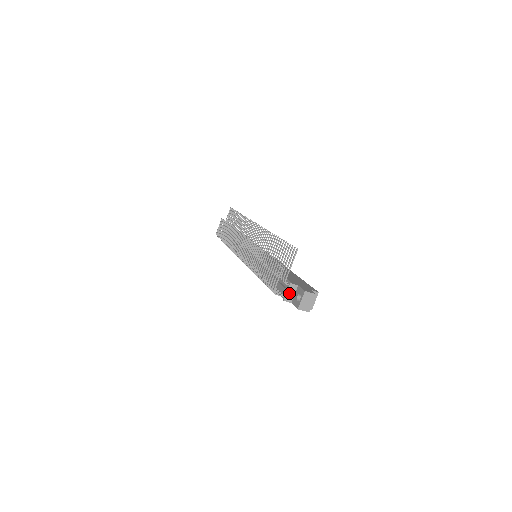
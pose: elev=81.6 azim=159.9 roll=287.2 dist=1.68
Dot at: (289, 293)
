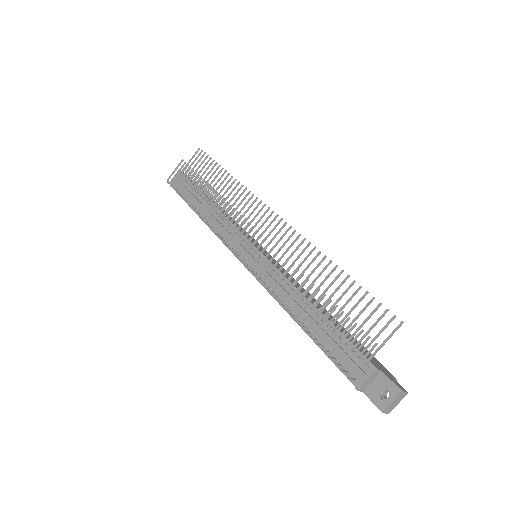
Dot at: (368, 381)
